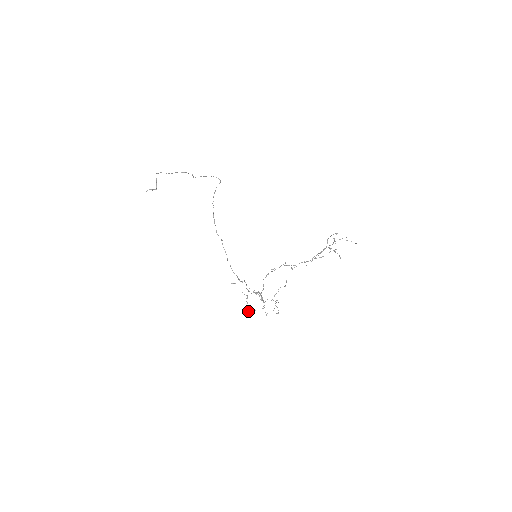
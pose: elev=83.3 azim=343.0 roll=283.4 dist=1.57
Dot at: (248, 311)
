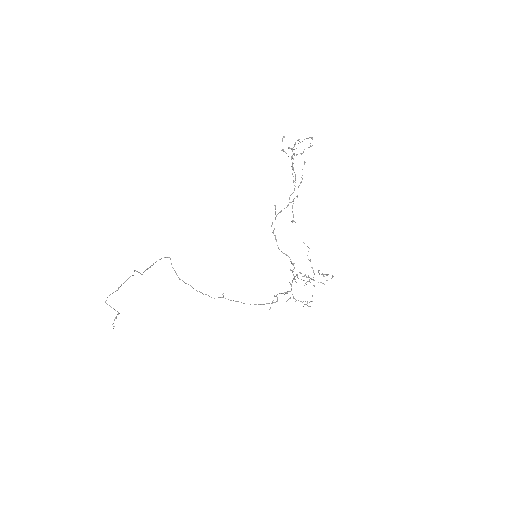
Dot at: occluded
